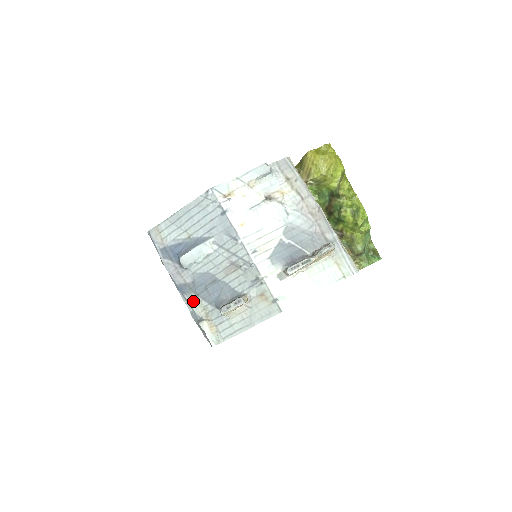
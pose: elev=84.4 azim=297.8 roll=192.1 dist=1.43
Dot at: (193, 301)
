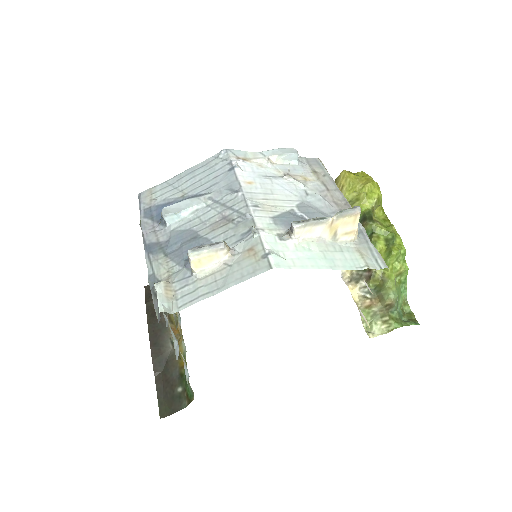
Dot at: (158, 262)
